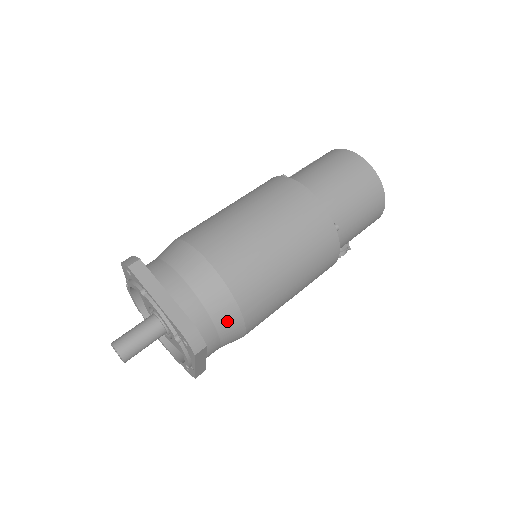
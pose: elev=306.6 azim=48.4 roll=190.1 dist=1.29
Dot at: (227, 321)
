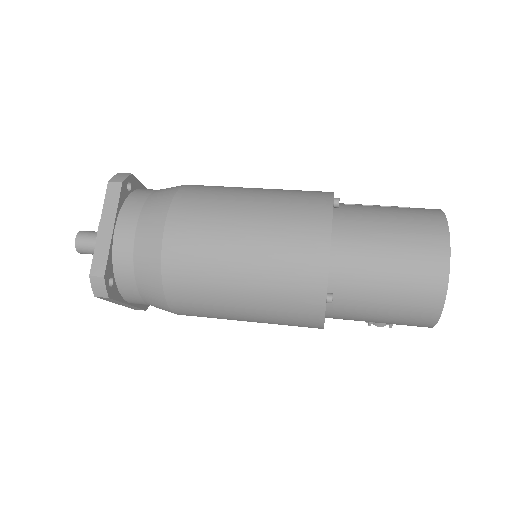
Dot at: (150, 292)
